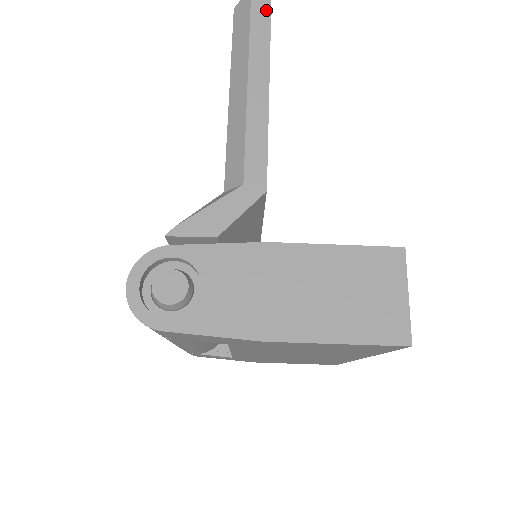
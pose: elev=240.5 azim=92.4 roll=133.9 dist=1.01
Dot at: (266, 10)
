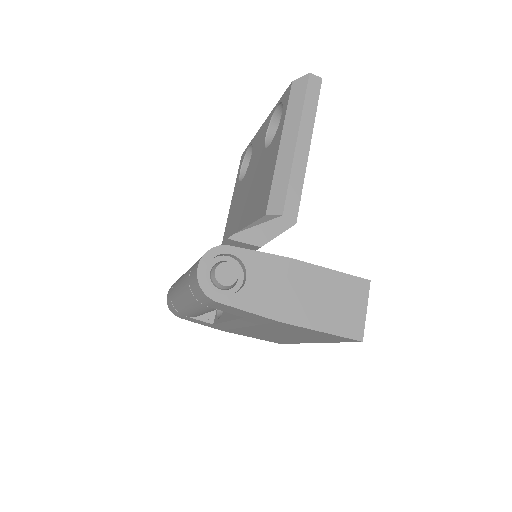
Dot at: (316, 93)
